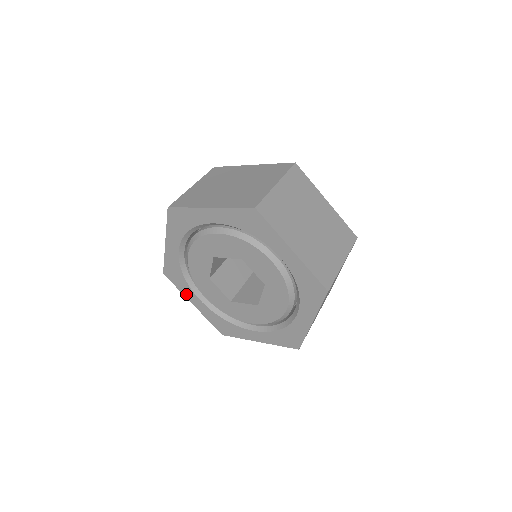
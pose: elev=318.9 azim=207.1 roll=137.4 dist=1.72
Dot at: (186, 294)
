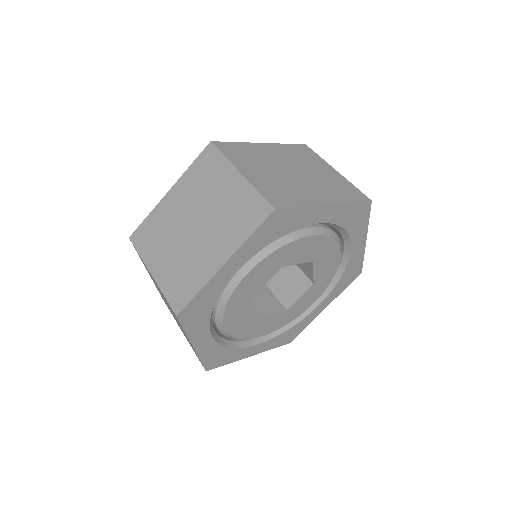
Dot at: (240, 357)
